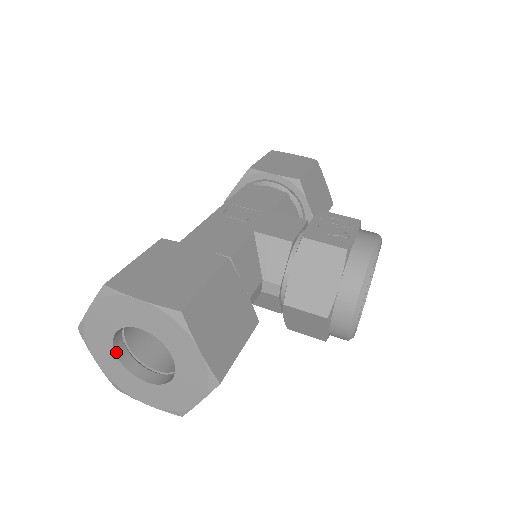
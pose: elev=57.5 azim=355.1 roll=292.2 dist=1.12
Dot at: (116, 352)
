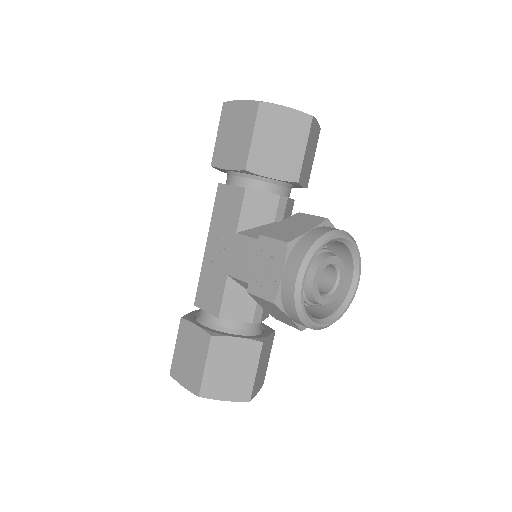
Dot at: occluded
